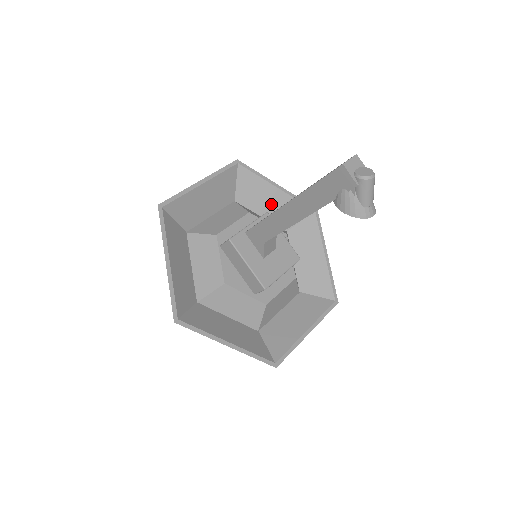
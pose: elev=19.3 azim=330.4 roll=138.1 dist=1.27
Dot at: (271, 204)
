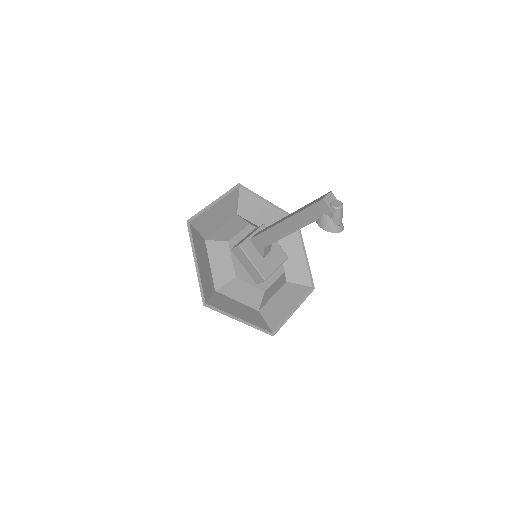
Dot at: (264, 216)
